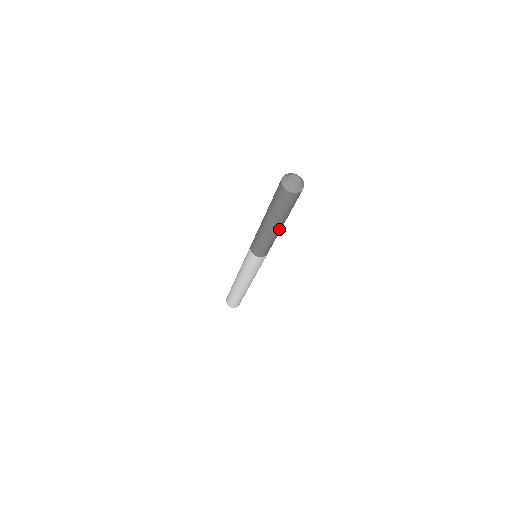
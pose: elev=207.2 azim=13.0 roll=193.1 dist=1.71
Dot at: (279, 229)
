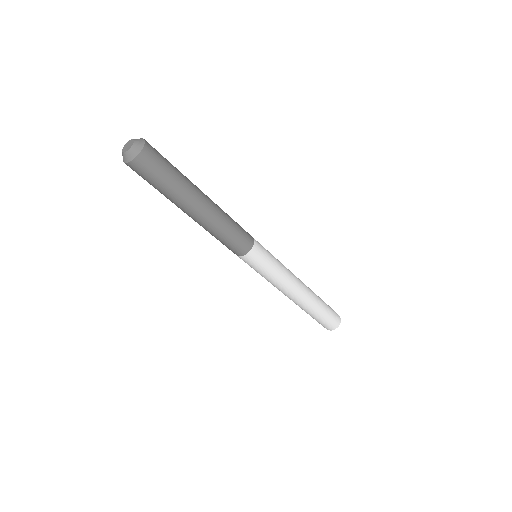
Dot at: (196, 216)
